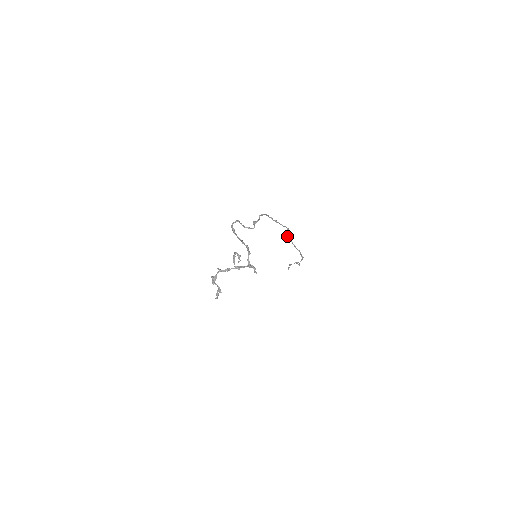
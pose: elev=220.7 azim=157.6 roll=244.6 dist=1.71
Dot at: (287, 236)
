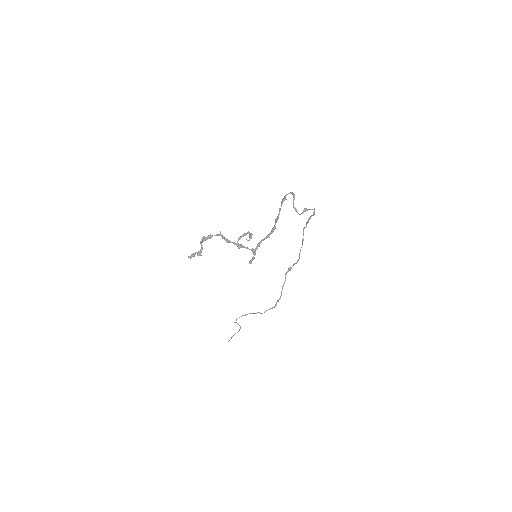
Dot at: (288, 269)
